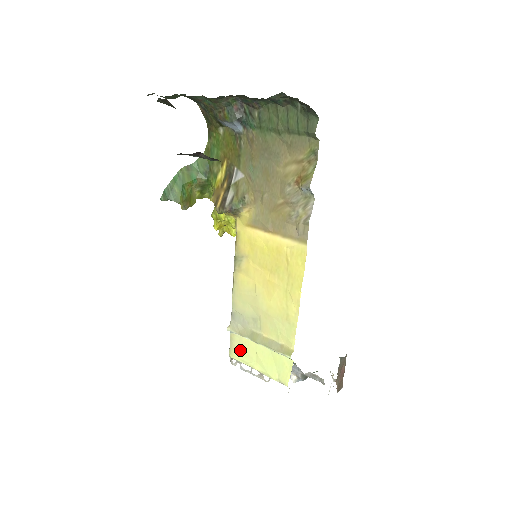
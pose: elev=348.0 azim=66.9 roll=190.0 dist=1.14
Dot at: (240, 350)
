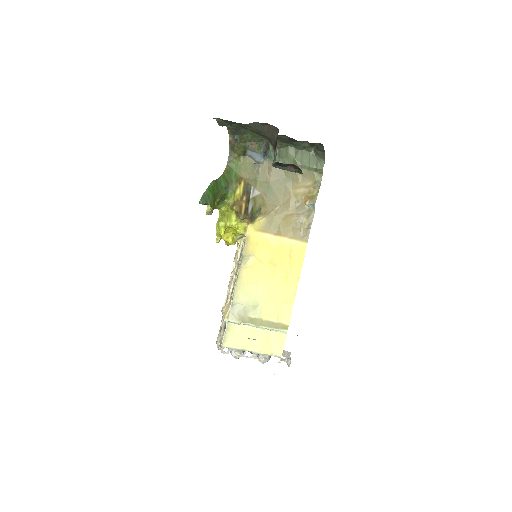
Dot at: (236, 337)
